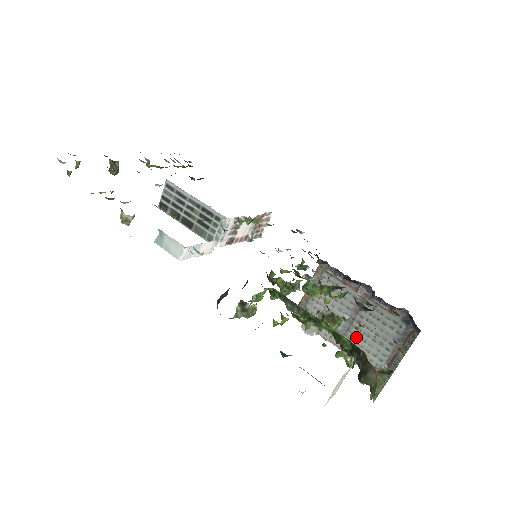
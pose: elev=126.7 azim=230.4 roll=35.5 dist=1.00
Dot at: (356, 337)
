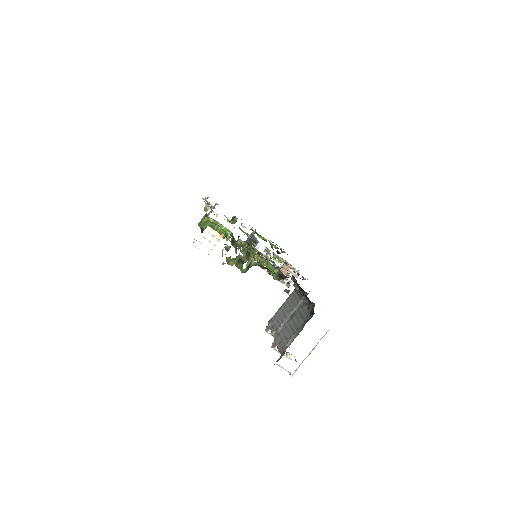
Dot at: (285, 328)
